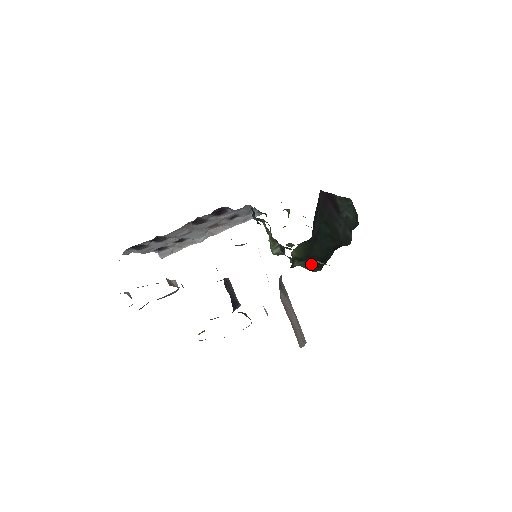
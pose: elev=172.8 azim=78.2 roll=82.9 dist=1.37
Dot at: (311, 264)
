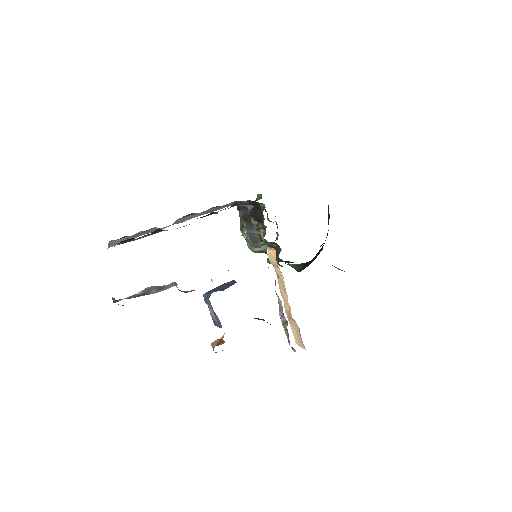
Dot at: (305, 266)
